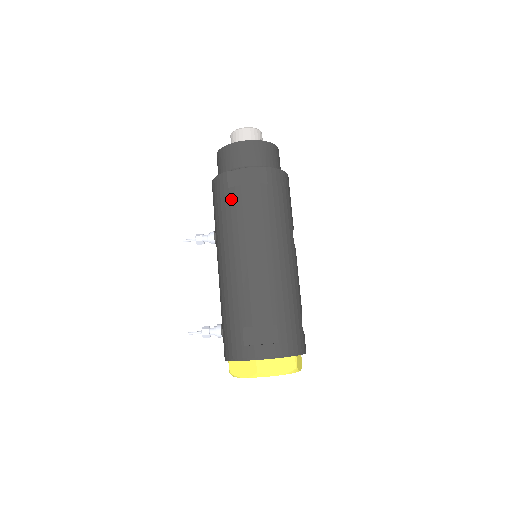
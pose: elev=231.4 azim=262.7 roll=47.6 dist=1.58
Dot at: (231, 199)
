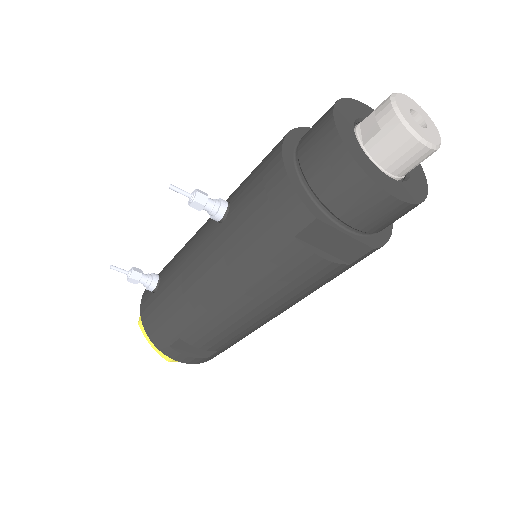
Dot at: (284, 252)
